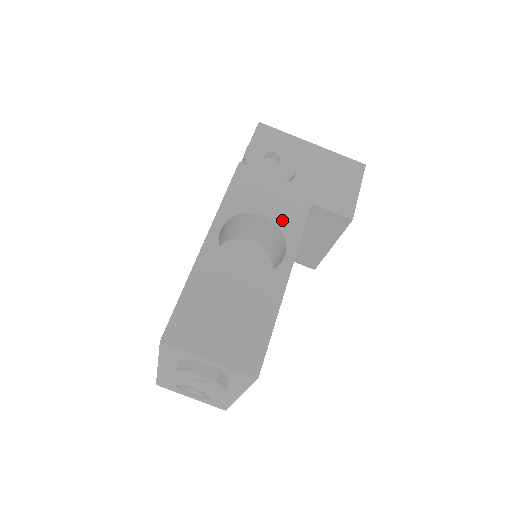
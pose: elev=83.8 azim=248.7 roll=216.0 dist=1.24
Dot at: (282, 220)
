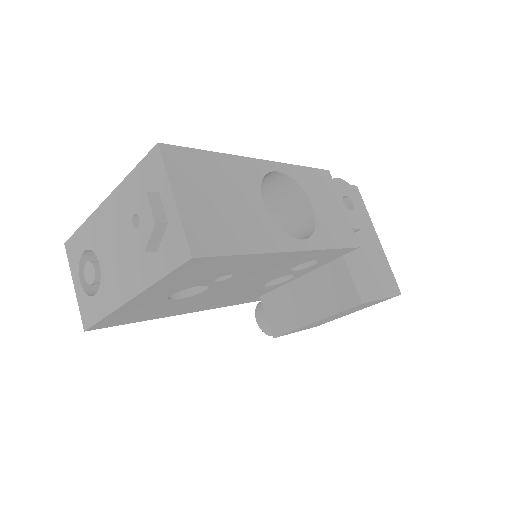
Dot at: (322, 225)
